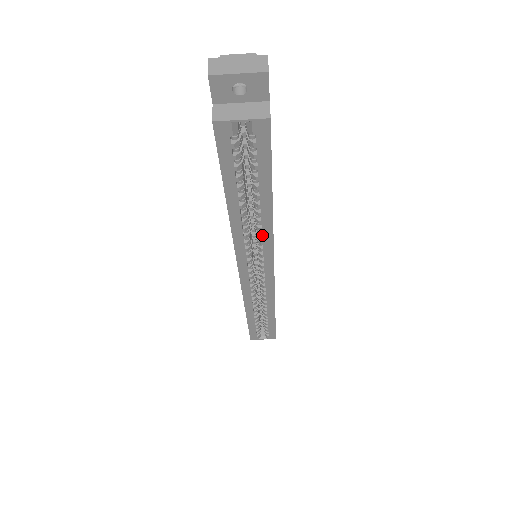
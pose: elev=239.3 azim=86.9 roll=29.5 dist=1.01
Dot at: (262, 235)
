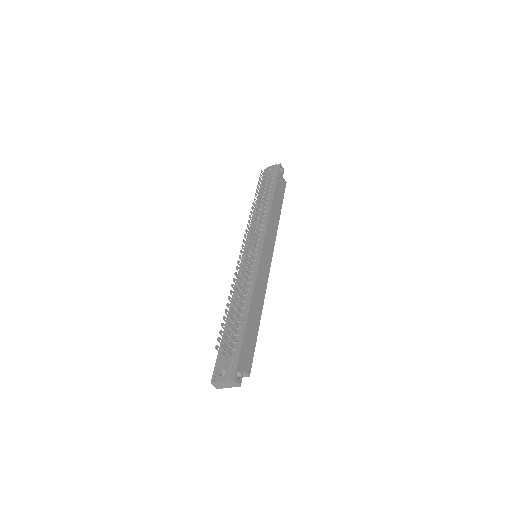
Dot at: occluded
